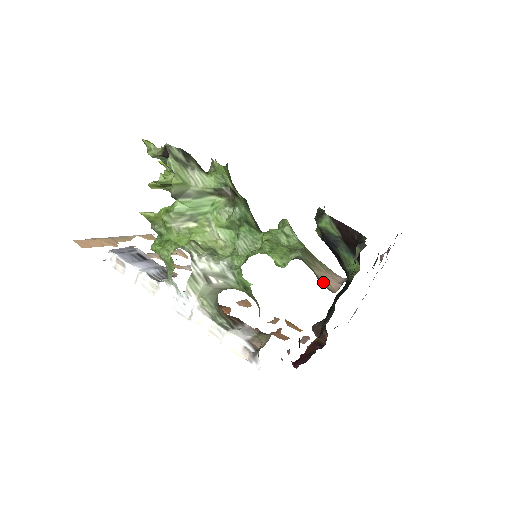
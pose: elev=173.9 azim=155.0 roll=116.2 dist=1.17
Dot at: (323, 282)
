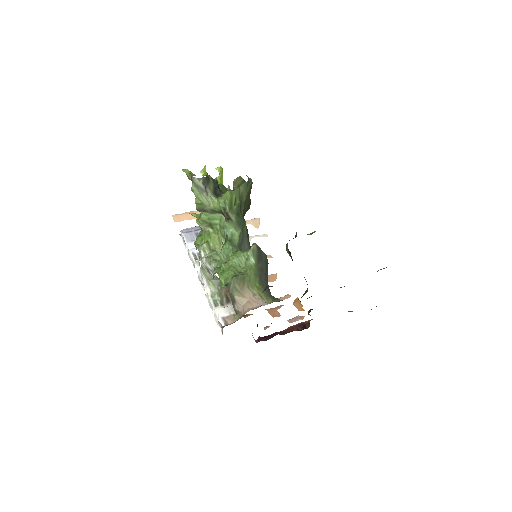
Dot at: (238, 306)
